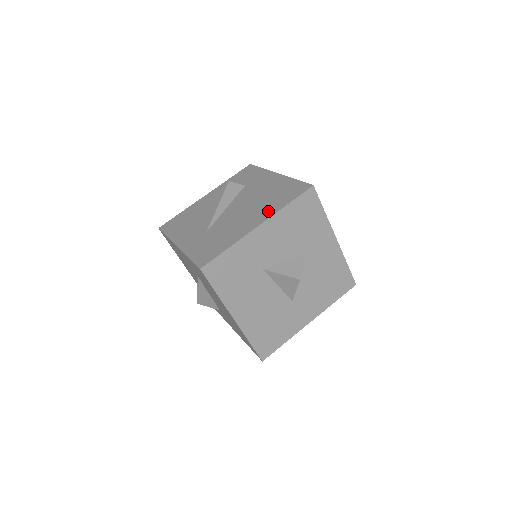
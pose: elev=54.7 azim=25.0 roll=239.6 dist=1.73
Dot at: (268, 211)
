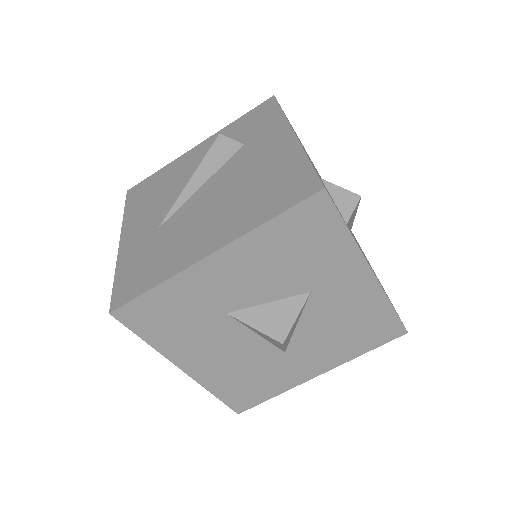
Dot at: (237, 224)
